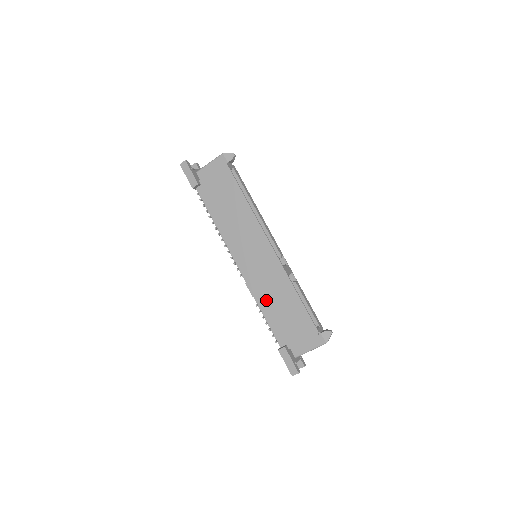
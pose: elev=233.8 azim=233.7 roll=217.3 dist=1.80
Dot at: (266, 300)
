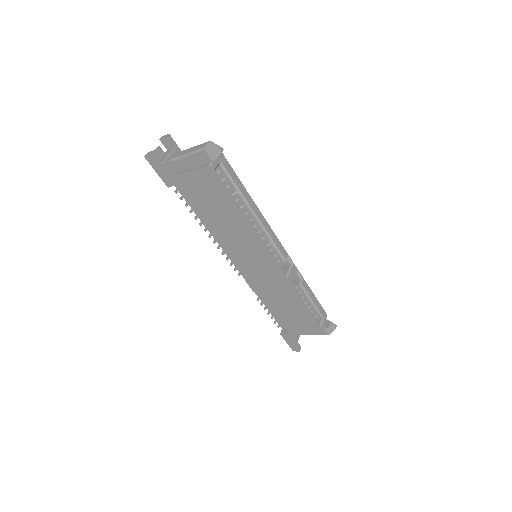
Dot at: (268, 297)
